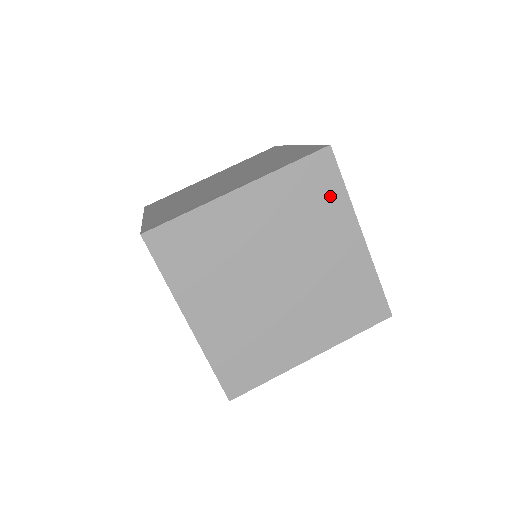
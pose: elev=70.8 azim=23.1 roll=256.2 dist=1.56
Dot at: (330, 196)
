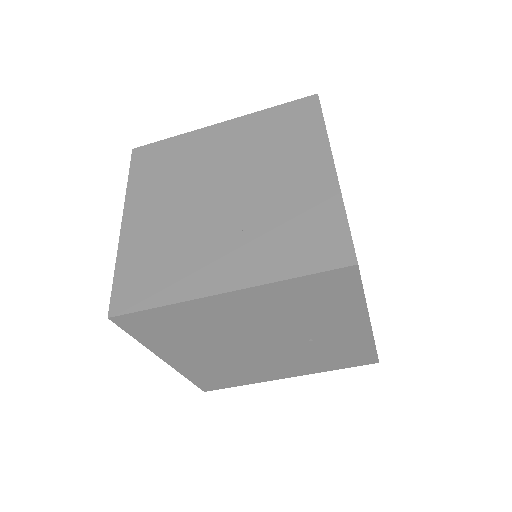
Dot at: (341, 299)
